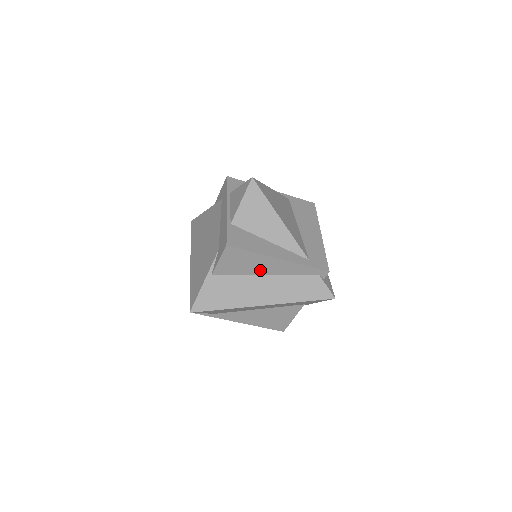
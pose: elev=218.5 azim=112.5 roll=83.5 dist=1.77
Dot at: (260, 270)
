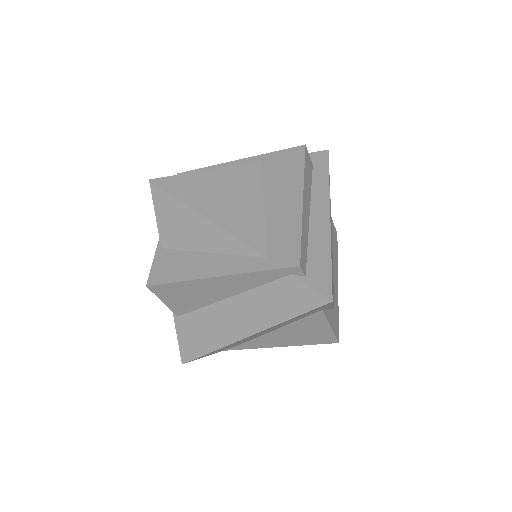
Dot at: (215, 295)
